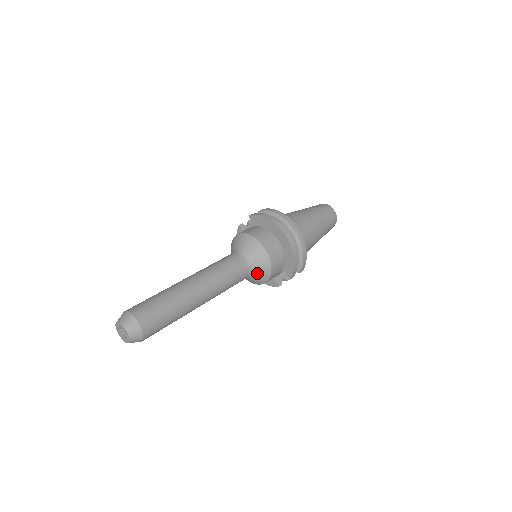
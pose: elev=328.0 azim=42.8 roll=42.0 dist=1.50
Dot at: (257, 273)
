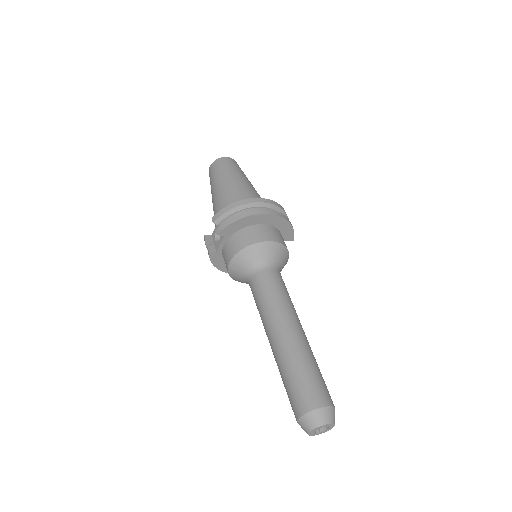
Dot at: (282, 265)
